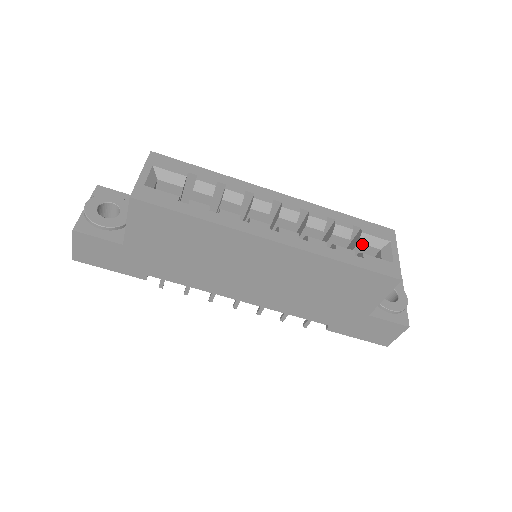
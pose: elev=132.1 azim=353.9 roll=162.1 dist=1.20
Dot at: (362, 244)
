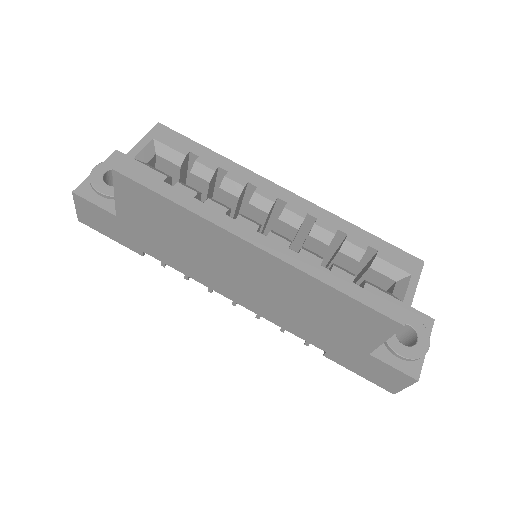
Dot at: (374, 270)
